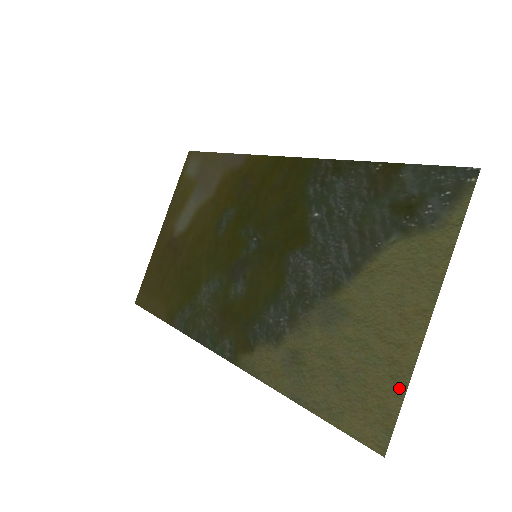
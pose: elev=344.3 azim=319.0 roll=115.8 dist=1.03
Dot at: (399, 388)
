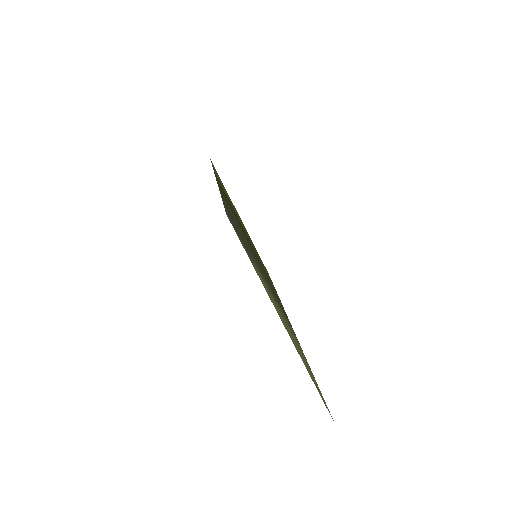
Dot at: (312, 380)
